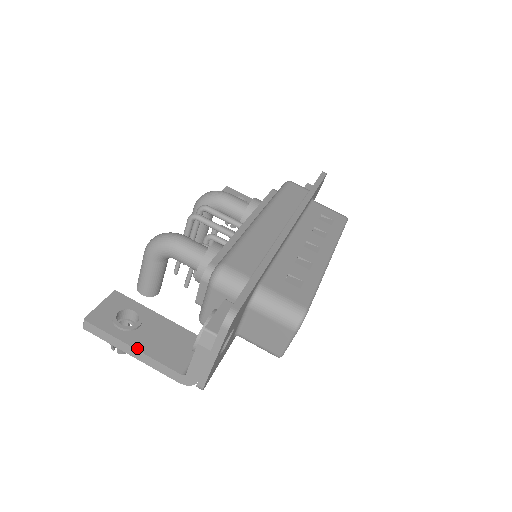
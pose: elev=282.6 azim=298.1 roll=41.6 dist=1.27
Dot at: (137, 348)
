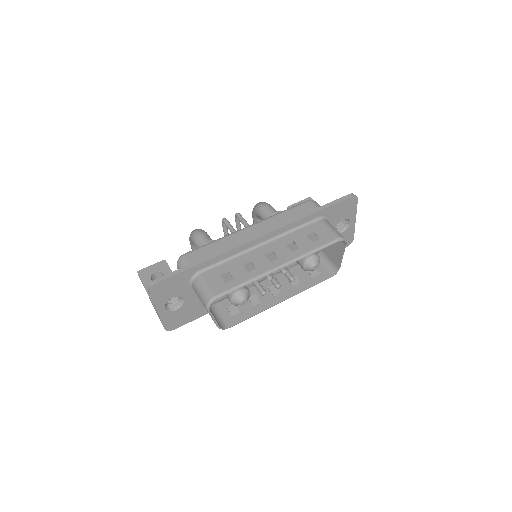
Dot at: (149, 295)
